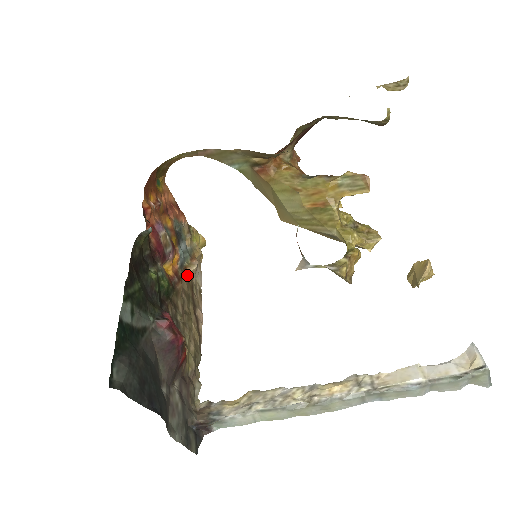
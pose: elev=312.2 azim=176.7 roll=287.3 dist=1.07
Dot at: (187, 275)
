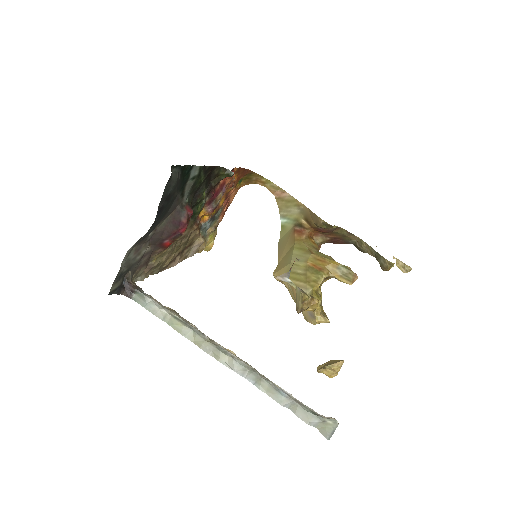
Dot at: (199, 234)
